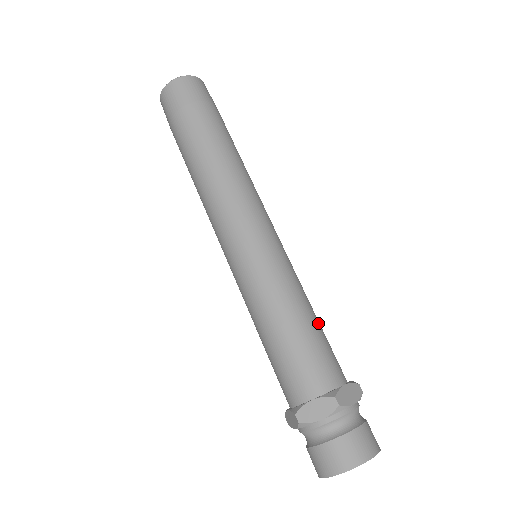
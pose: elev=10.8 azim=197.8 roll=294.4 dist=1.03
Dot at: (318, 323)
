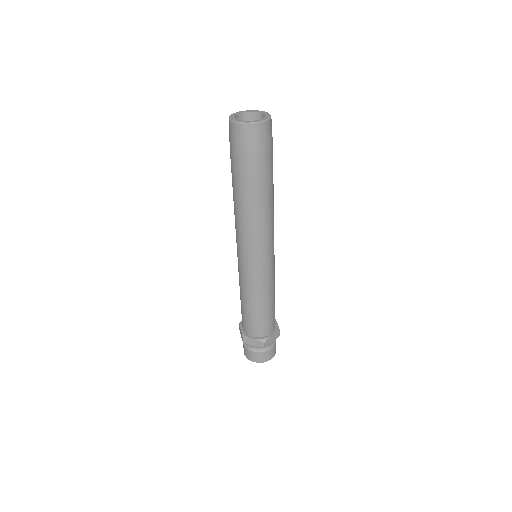
Dot at: (260, 311)
